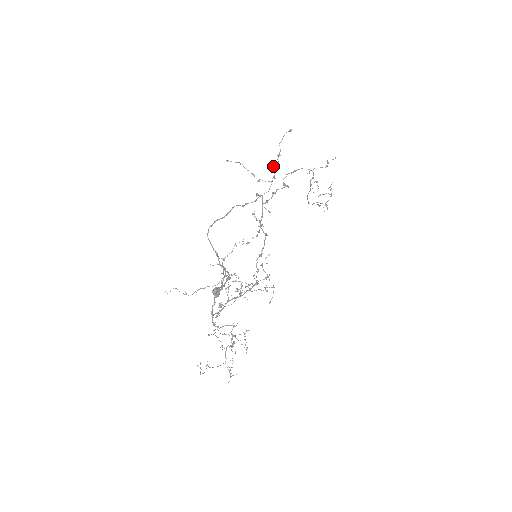
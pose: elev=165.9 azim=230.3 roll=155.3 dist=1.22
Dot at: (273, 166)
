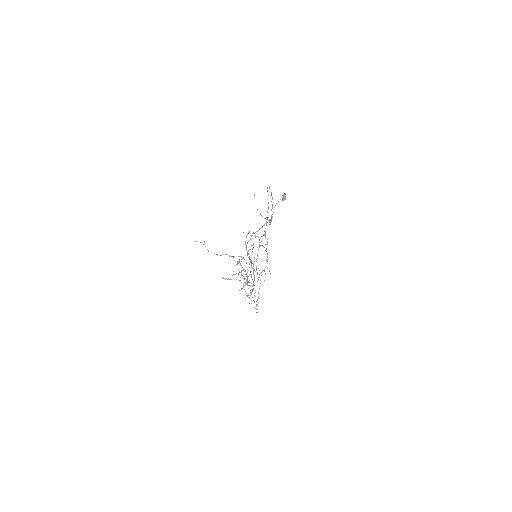
Dot at: occluded
